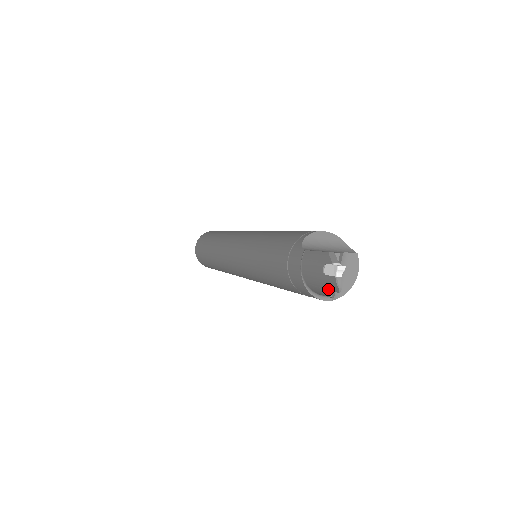
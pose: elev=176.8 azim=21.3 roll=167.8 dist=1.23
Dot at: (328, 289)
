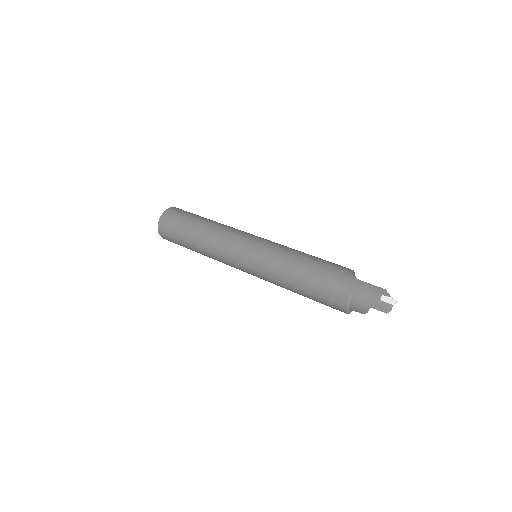
Dot at: (376, 308)
